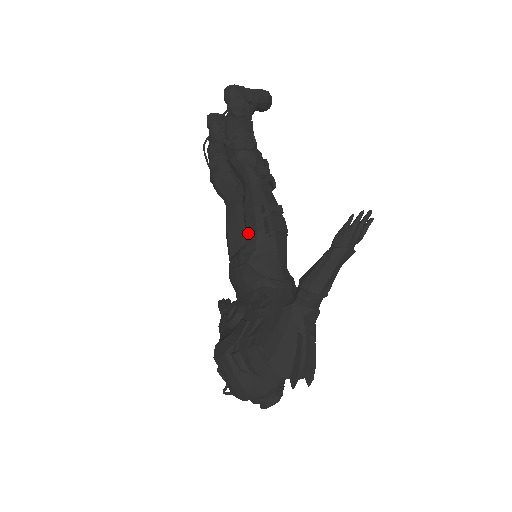
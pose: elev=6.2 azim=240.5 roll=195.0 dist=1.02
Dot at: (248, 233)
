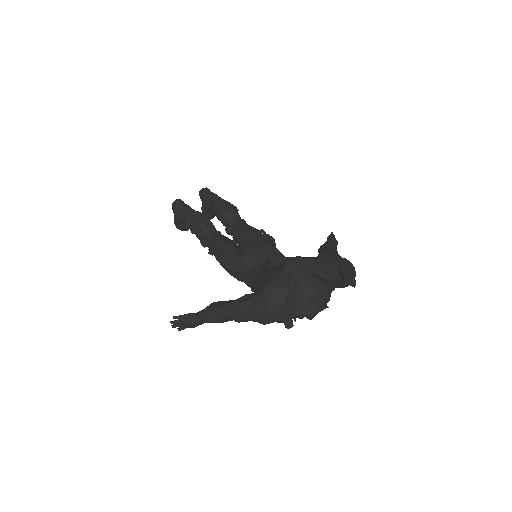
Dot at: (258, 236)
